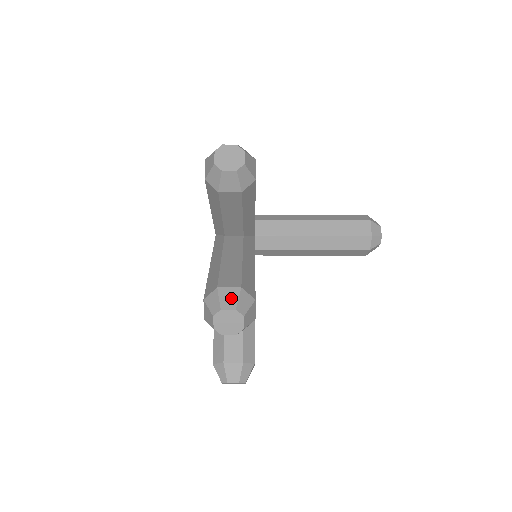
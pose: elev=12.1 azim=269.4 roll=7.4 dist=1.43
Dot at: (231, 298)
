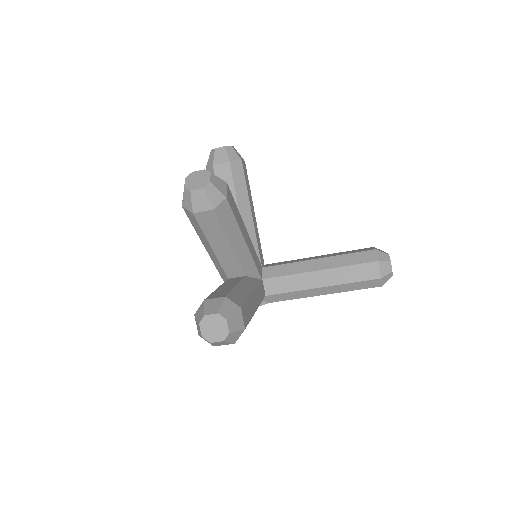
Dot at: occluded
